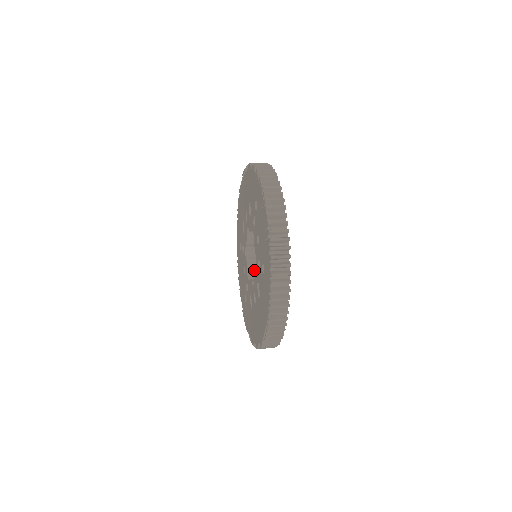
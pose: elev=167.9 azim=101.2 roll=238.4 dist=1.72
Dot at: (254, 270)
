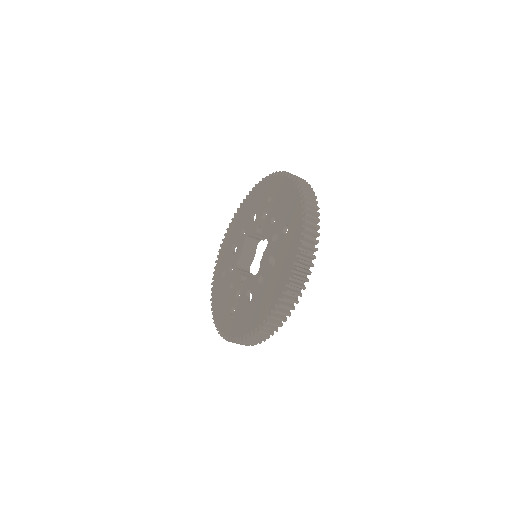
Dot at: occluded
